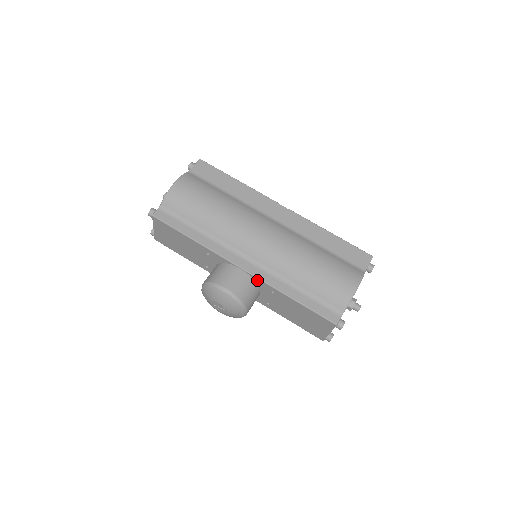
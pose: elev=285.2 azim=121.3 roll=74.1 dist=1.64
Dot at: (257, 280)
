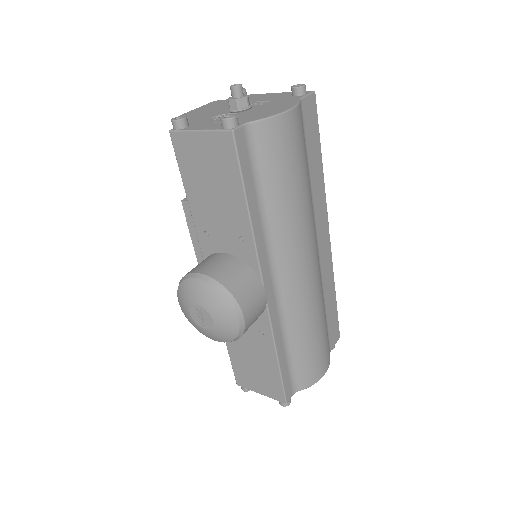
Dot at: (264, 313)
